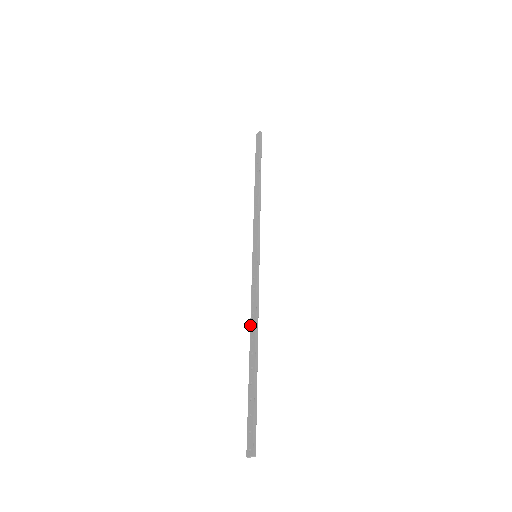
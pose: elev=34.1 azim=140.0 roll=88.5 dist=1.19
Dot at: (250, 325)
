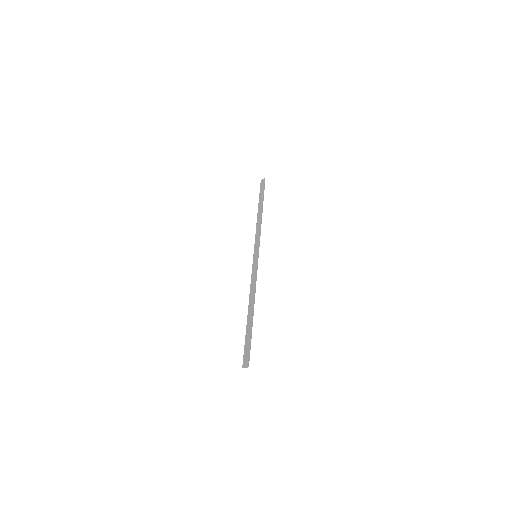
Dot at: (249, 295)
